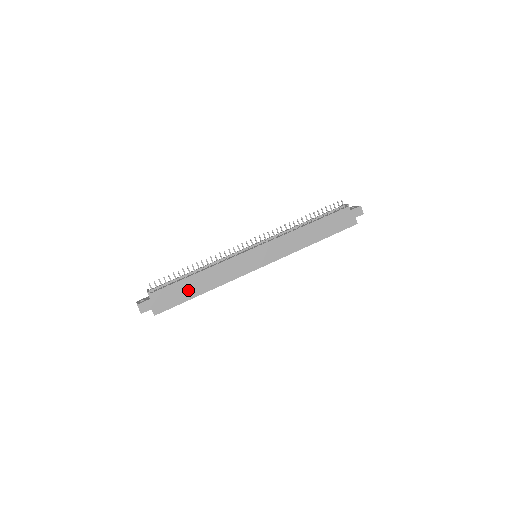
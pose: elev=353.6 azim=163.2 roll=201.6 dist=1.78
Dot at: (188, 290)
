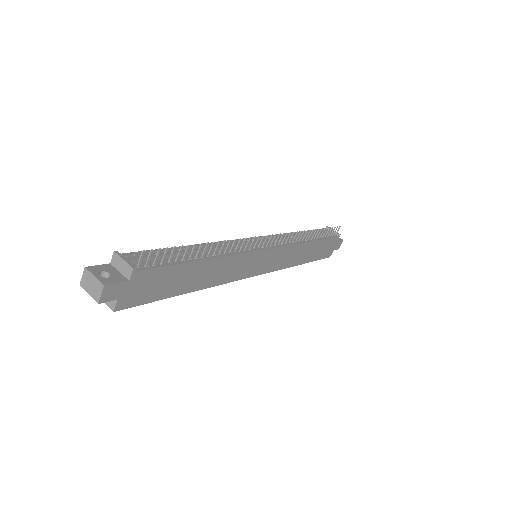
Dot at: (180, 281)
